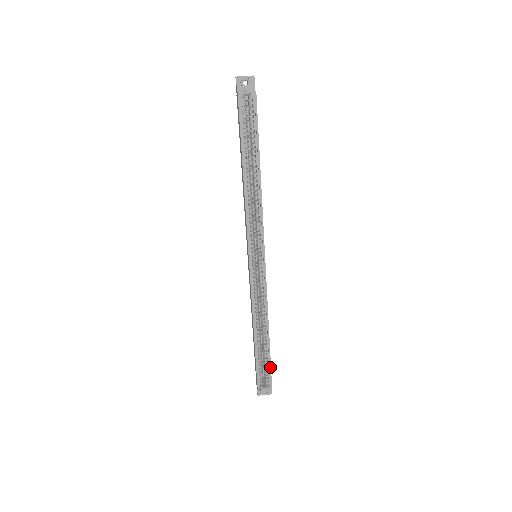
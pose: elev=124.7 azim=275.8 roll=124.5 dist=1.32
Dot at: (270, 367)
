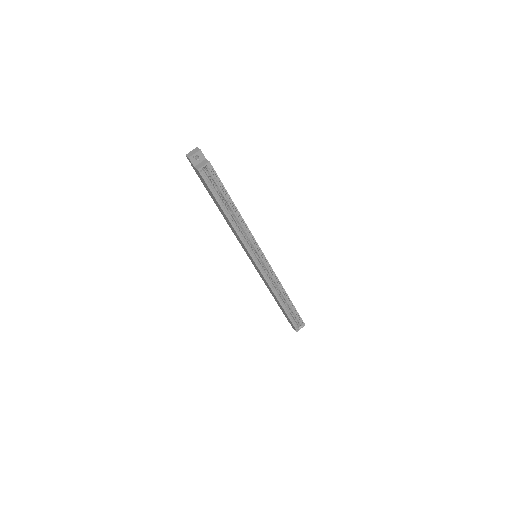
Dot at: (298, 313)
